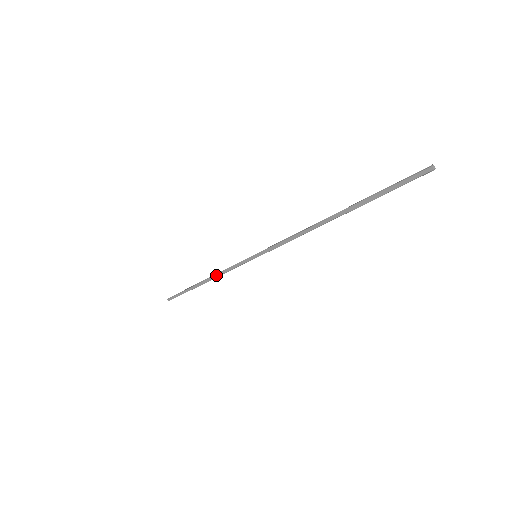
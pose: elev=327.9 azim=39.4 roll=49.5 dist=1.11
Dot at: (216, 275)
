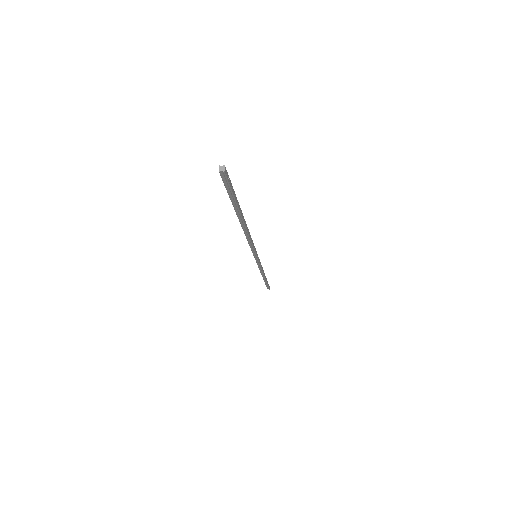
Dot at: occluded
